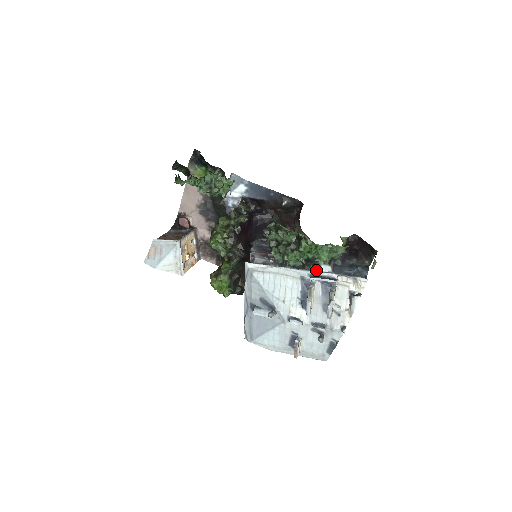
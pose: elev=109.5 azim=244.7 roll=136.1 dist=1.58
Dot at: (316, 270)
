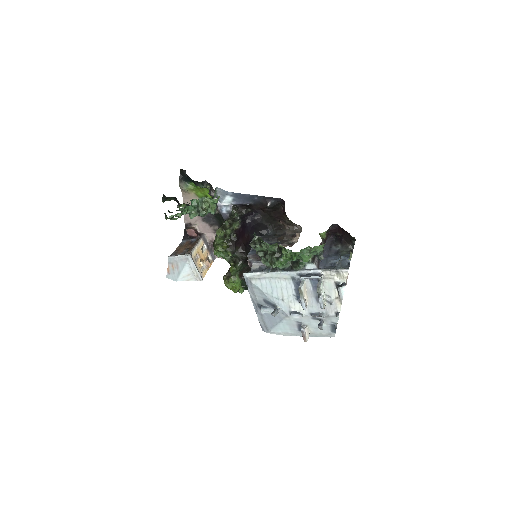
Dot at: (303, 269)
